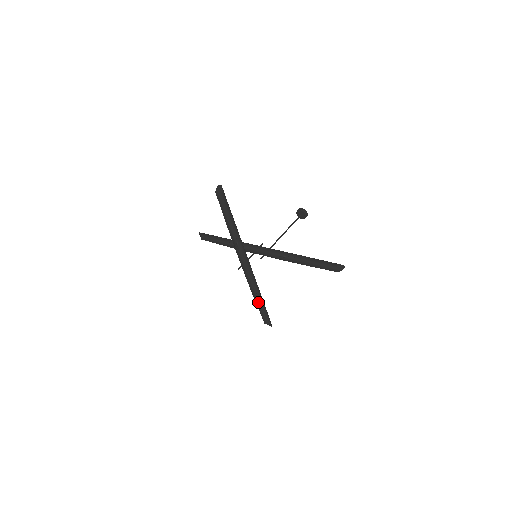
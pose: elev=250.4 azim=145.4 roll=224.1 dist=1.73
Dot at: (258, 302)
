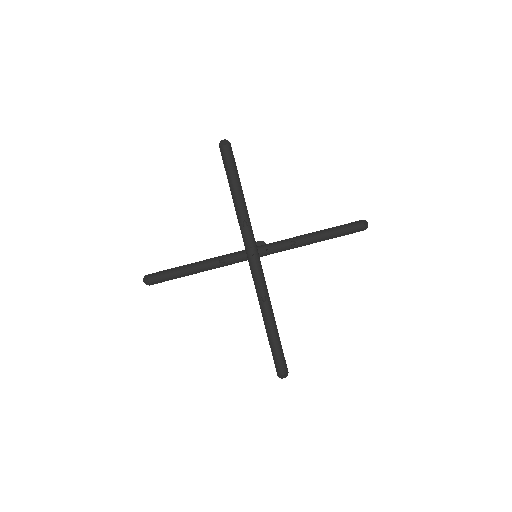
Dot at: (266, 332)
